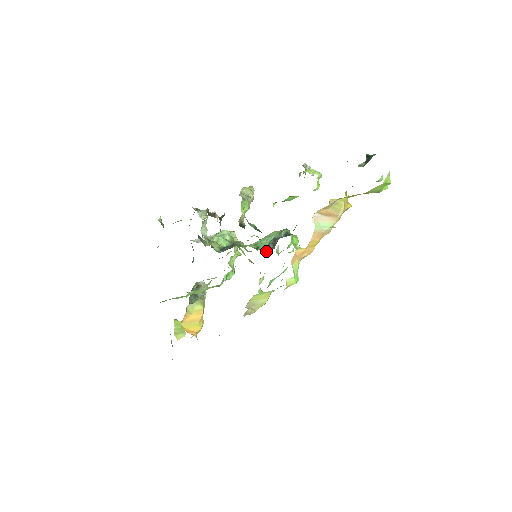
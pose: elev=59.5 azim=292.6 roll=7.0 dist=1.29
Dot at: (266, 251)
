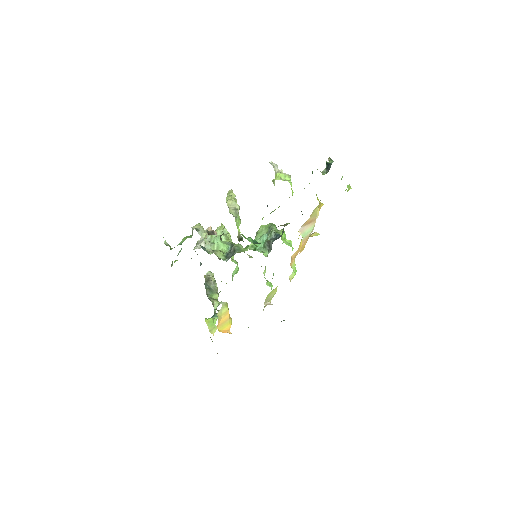
Dot at: (264, 253)
